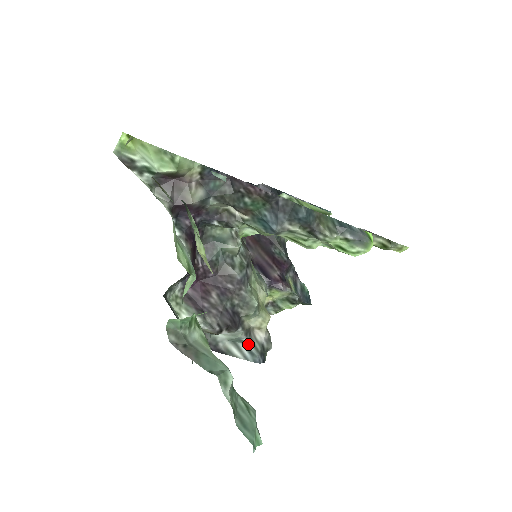
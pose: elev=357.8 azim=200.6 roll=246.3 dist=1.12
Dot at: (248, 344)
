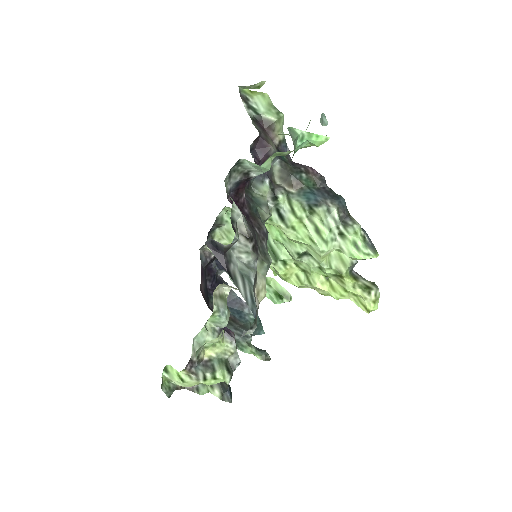
Dot at: (252, 289)
